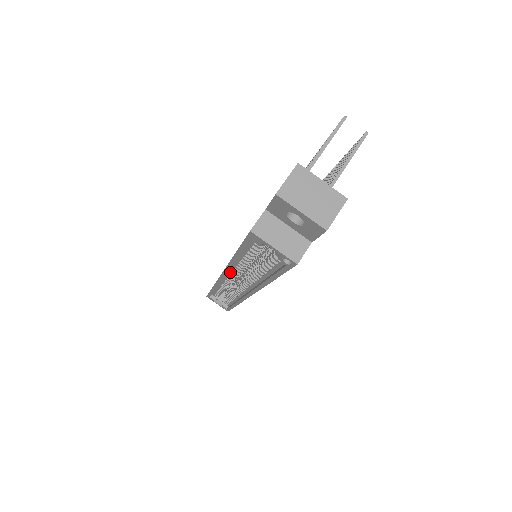
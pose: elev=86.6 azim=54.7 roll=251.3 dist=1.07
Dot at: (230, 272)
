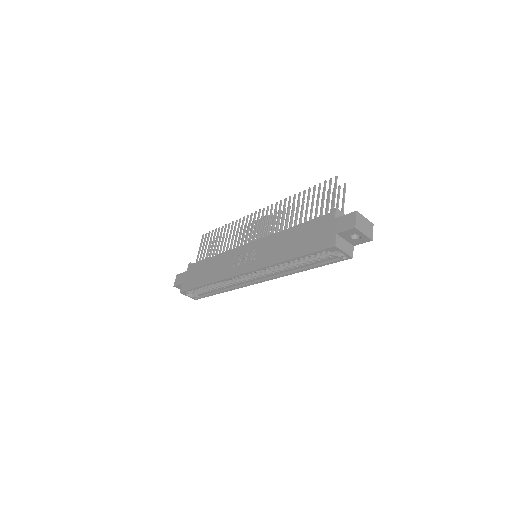
Dot at: (257, 270)
